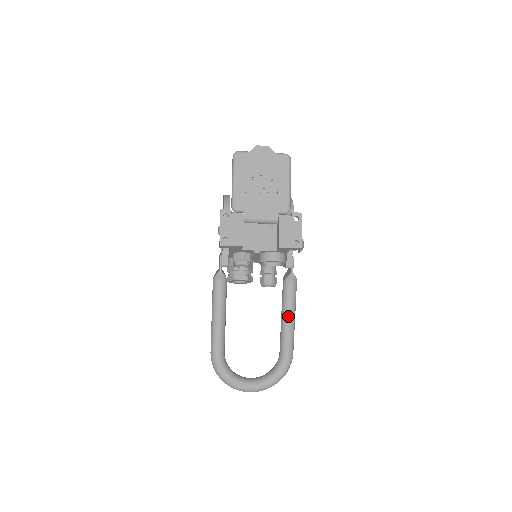
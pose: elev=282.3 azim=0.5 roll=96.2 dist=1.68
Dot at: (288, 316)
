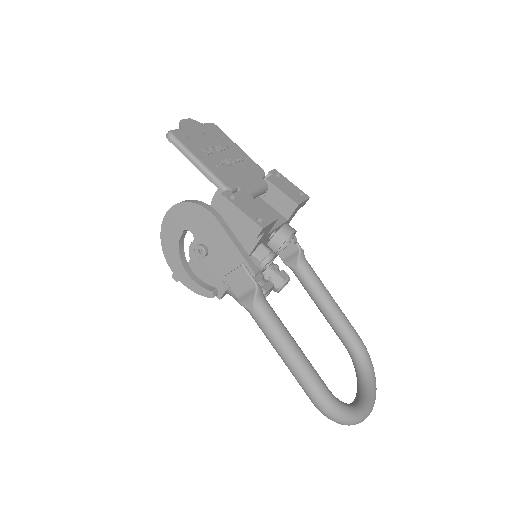
Dot at: (329, 296)
